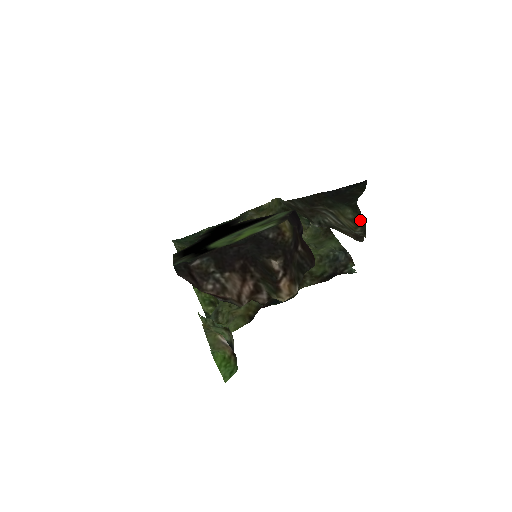
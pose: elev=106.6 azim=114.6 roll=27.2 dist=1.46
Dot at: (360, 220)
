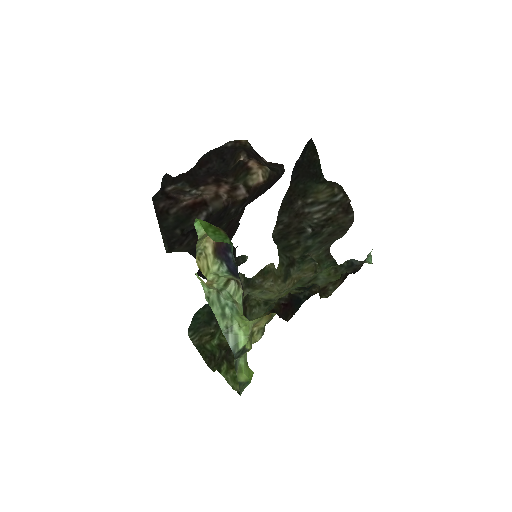
Dot at: (333, 183)
